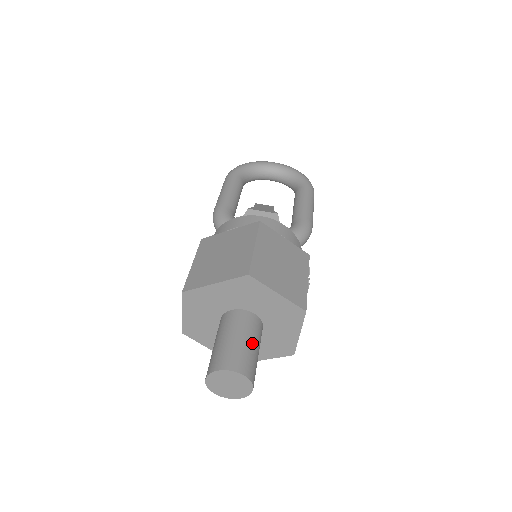
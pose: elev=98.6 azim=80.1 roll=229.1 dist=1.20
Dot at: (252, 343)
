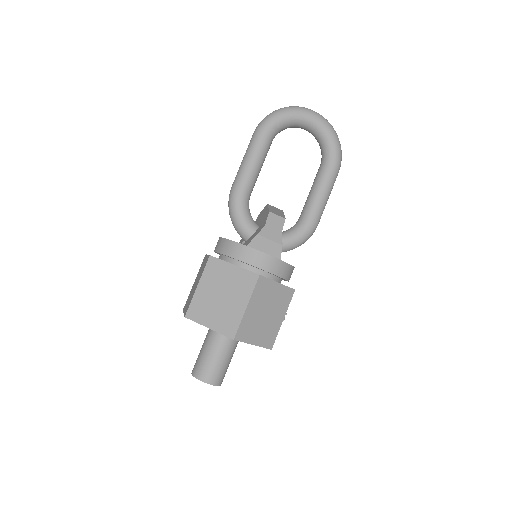
Dot at: (228, 360)
